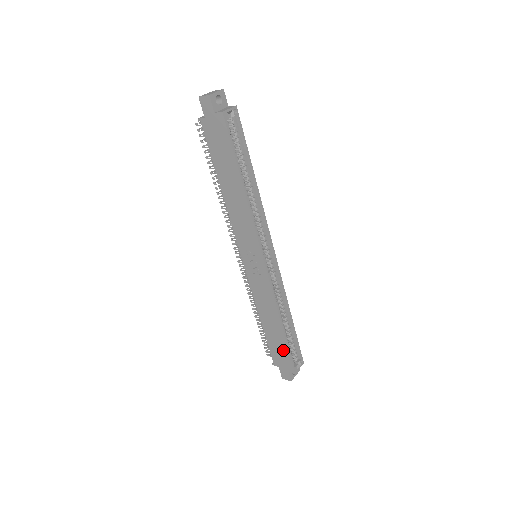
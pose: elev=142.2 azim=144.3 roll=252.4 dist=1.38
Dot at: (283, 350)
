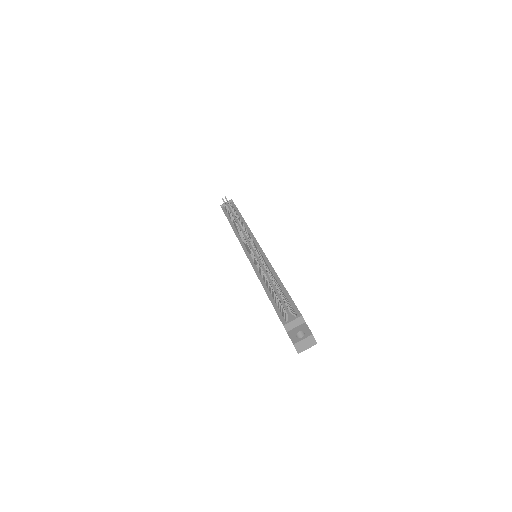
Dot at: occluded
